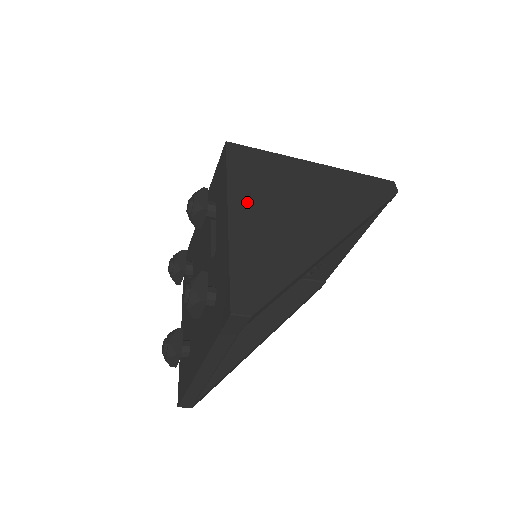
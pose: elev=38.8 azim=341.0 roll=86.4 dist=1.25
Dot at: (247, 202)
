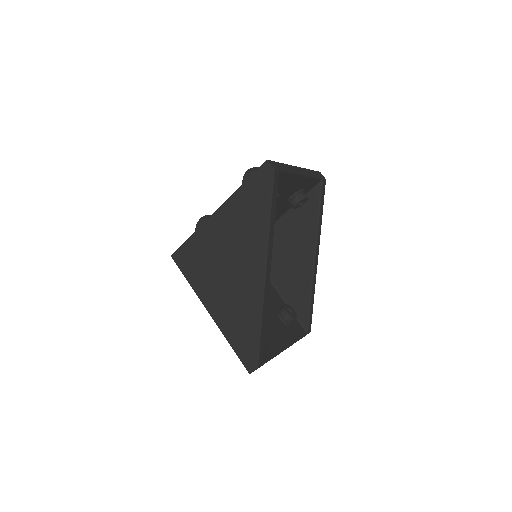
Dot at: (210, 294)
